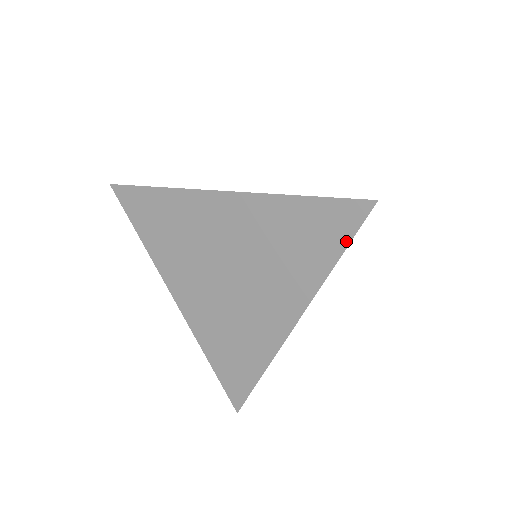
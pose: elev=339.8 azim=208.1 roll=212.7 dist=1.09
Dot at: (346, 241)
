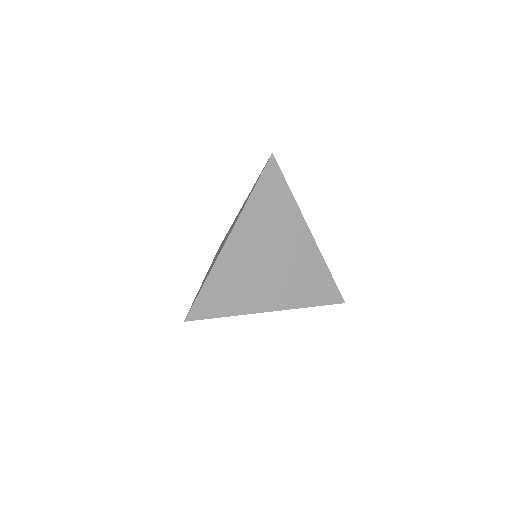
Dot at: (283, 179)
